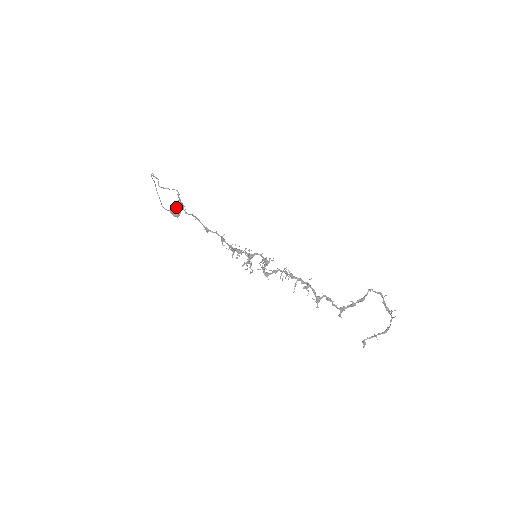
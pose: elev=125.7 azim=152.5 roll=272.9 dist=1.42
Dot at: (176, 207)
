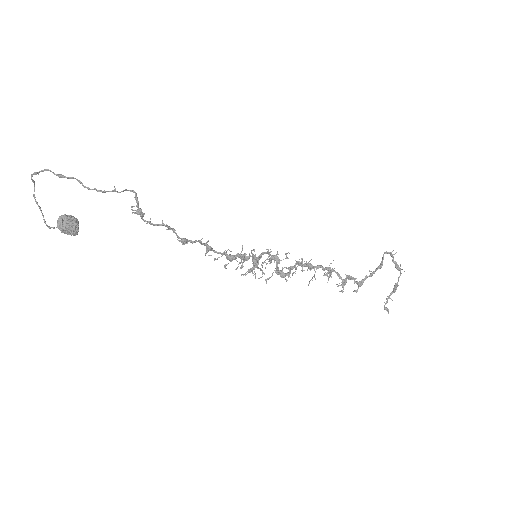
Dot at: (72, 219)
